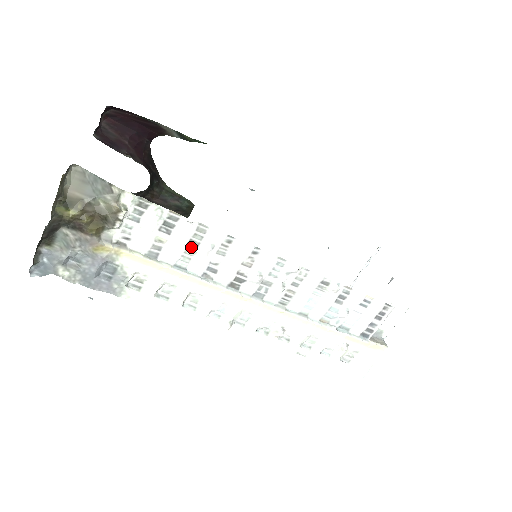
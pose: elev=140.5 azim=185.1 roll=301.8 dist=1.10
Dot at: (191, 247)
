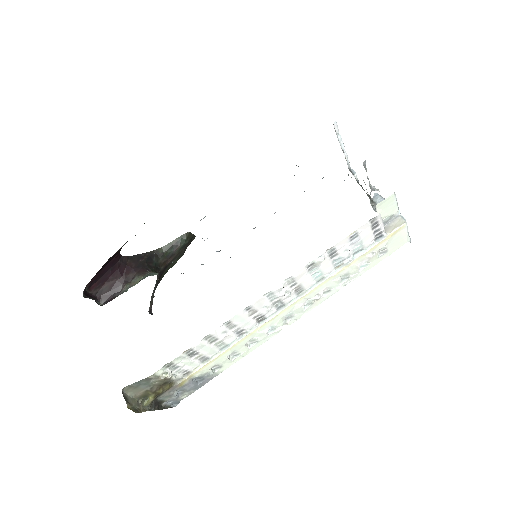
Dot at: (215, 342)
